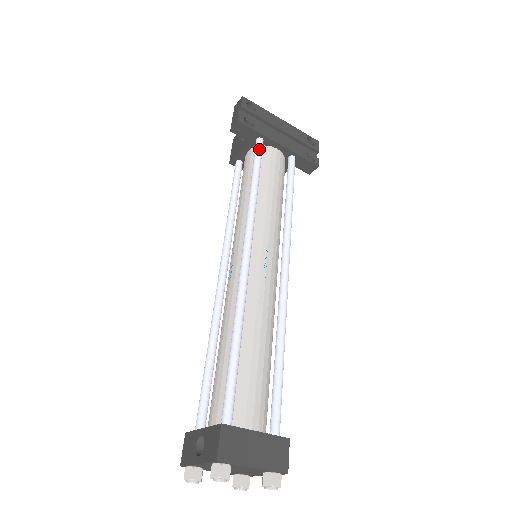
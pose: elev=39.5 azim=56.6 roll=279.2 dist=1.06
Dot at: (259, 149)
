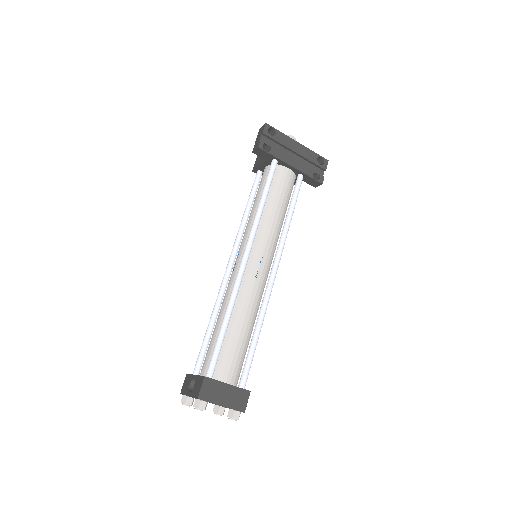
Dot at: (272, 170)
